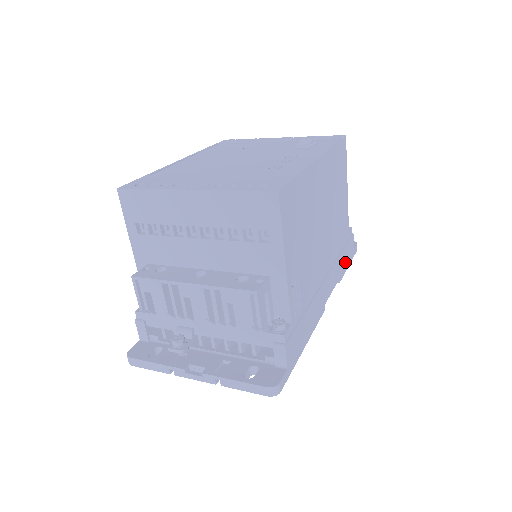
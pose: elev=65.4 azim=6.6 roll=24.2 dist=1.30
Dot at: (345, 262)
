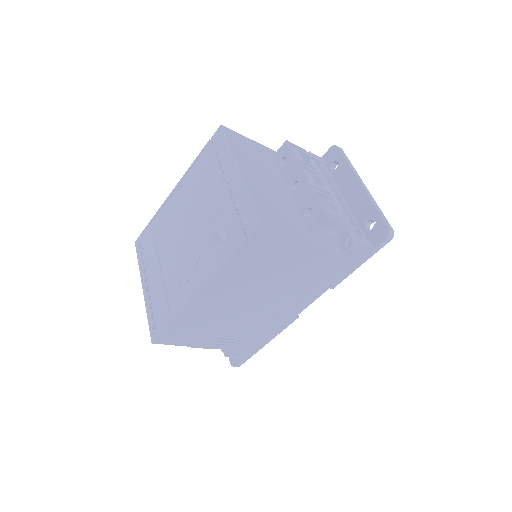
Dot at: (343, 272)
